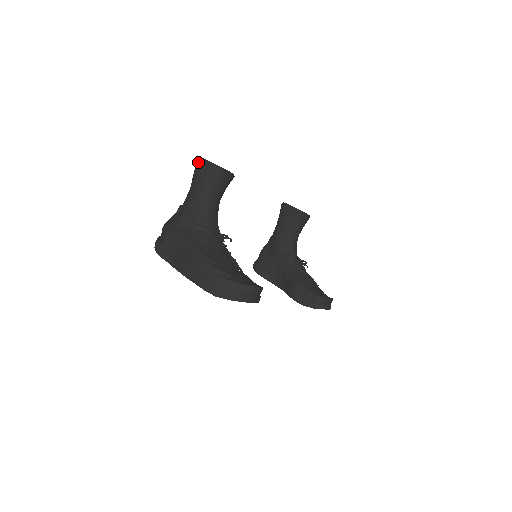
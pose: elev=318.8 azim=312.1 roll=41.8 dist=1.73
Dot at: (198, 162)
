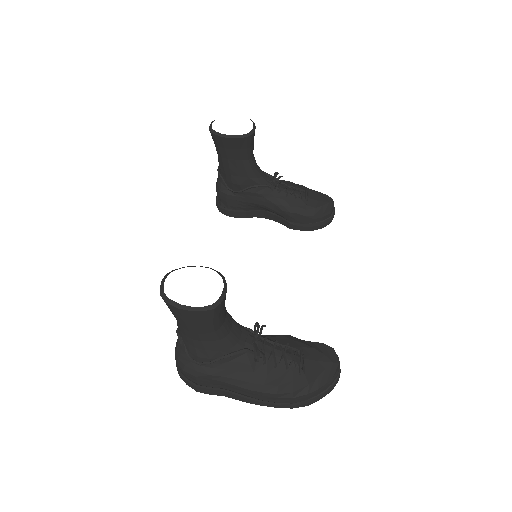
Dot at: (173, 309)
